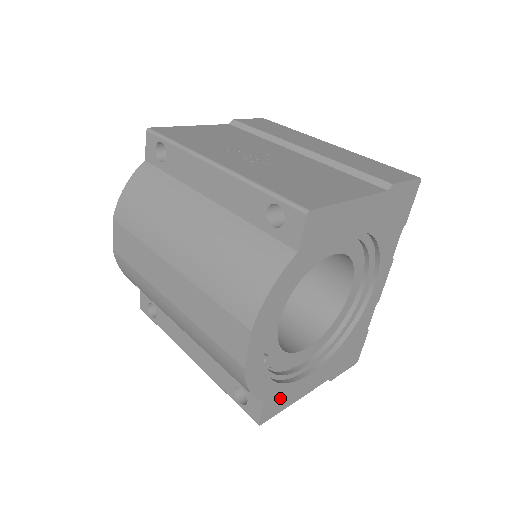
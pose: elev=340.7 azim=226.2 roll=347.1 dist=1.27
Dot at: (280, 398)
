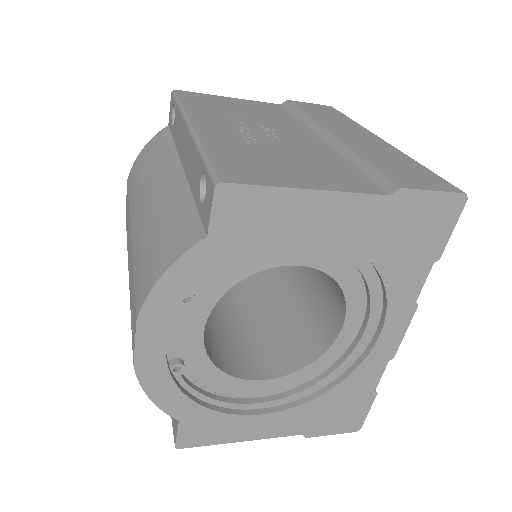
Dot at: (210, 427)
